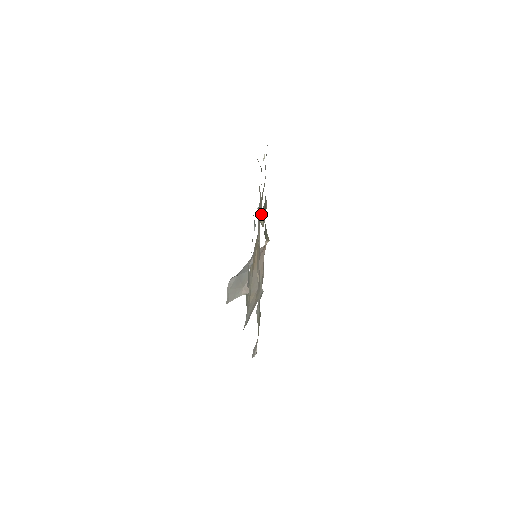
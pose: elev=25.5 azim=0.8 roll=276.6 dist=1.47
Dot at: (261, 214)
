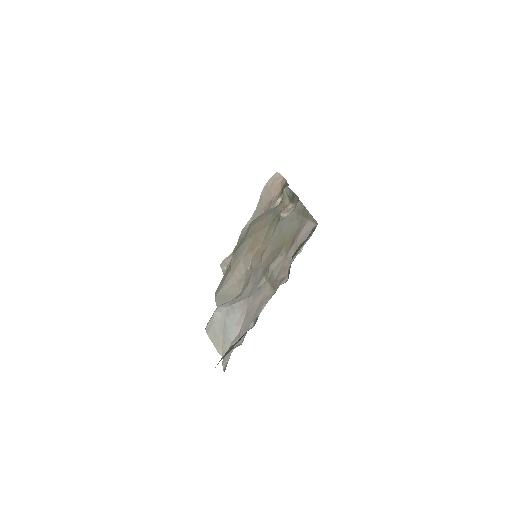
Dot at: (287, 193)
